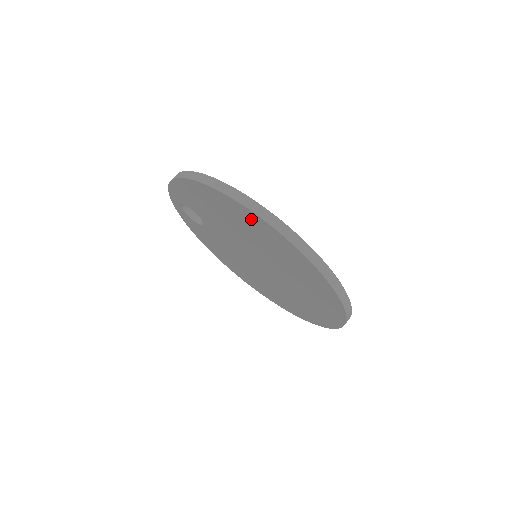
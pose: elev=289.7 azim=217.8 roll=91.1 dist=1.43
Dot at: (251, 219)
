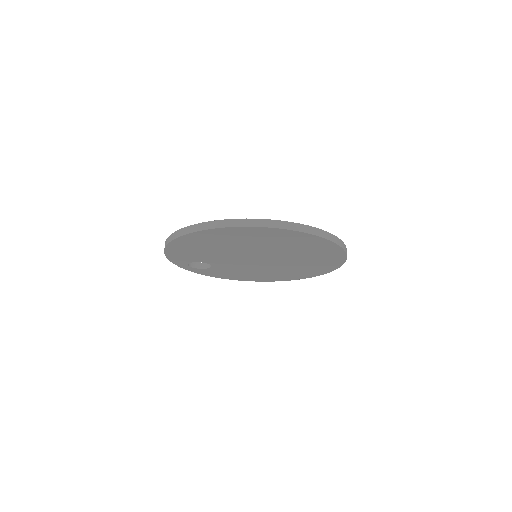
Dot at: (217, 234)
